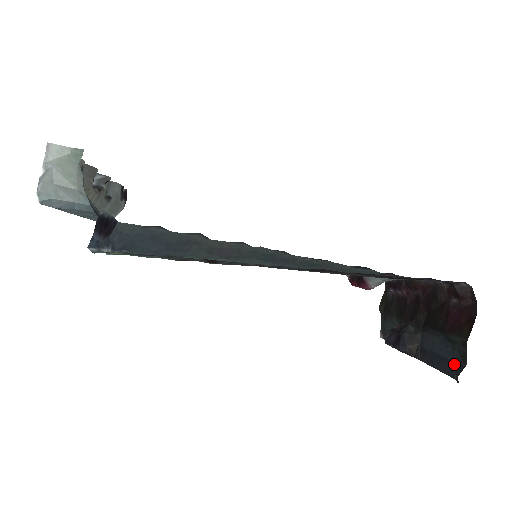
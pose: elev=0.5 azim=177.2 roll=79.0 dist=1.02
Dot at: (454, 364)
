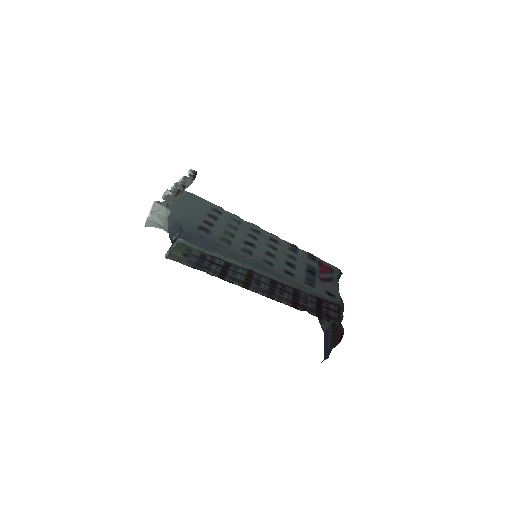
Dot at: (327, 353)
